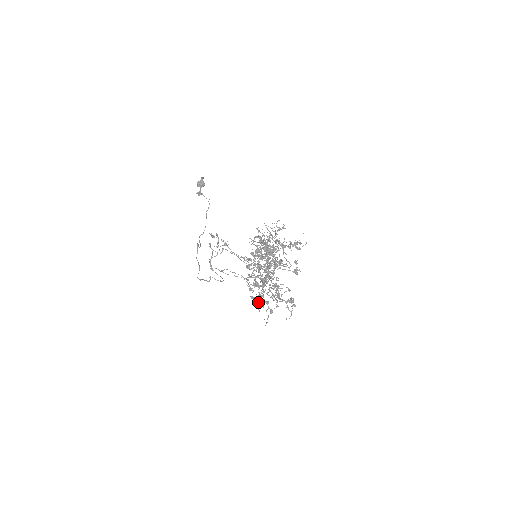
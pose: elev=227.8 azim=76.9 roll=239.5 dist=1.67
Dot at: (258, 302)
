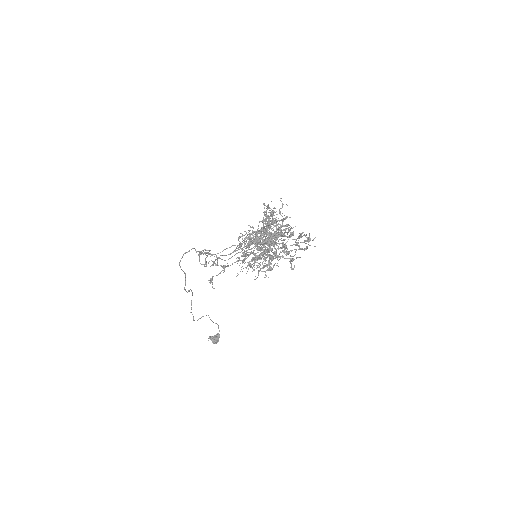
Dot at: (246, 238)
